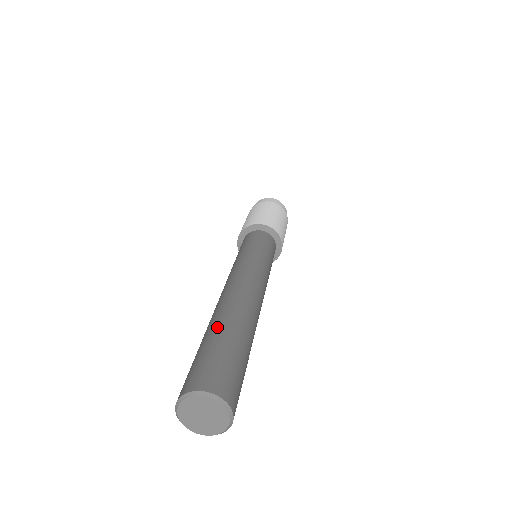
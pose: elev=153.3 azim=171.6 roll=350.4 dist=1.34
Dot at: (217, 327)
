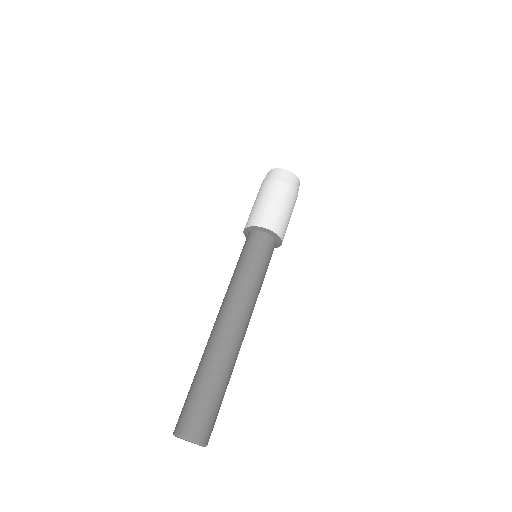
Dot at: (197, 371)
